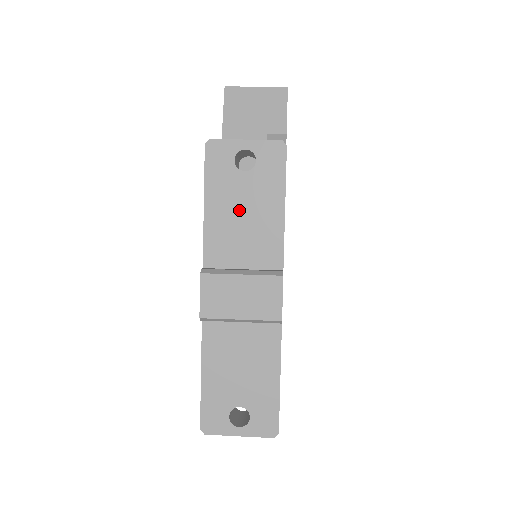
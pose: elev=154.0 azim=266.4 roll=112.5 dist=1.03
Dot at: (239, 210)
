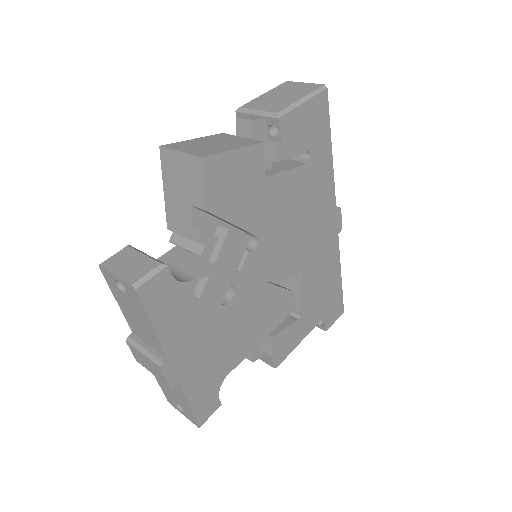
Dot at: (132, 313)
